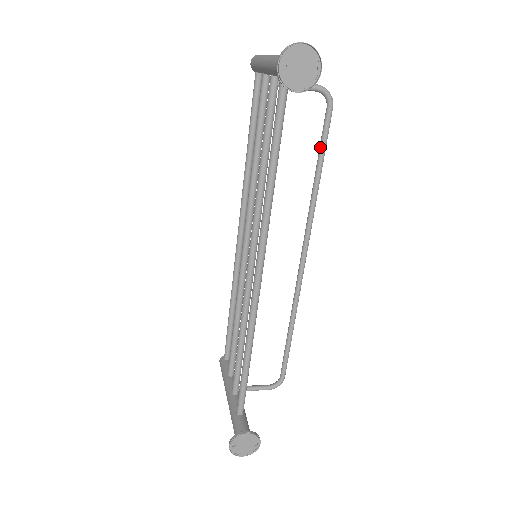
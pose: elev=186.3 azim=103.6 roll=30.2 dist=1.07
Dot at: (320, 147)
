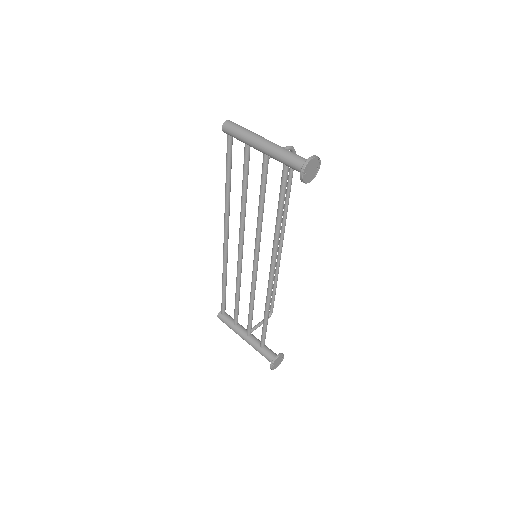
Dot at: (289, 180)
